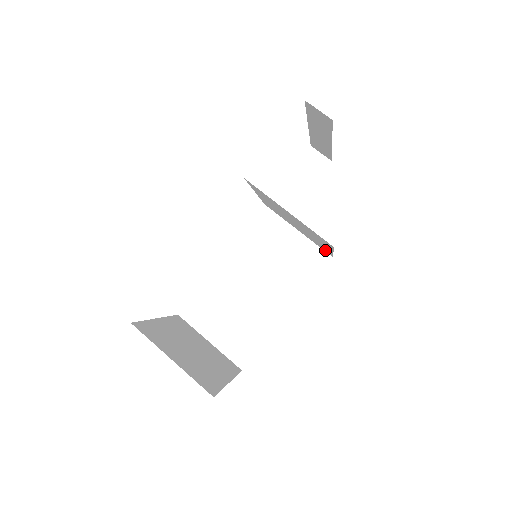
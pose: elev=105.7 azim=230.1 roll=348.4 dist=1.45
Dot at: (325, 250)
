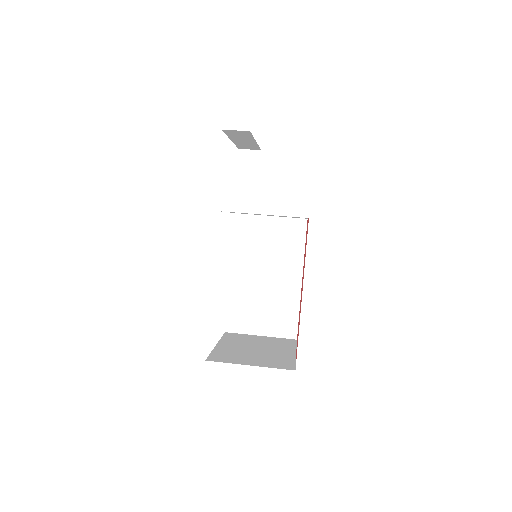
Dot at: occluded
